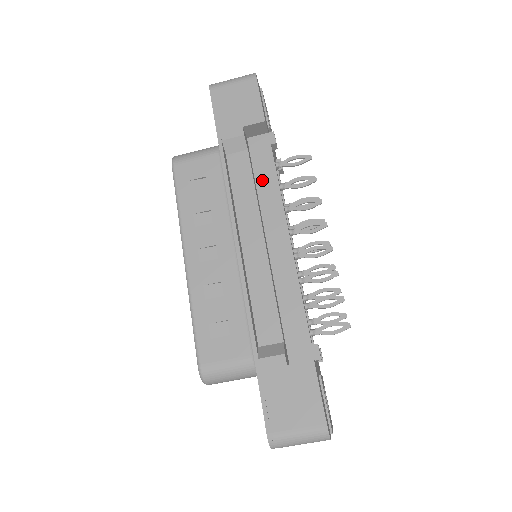
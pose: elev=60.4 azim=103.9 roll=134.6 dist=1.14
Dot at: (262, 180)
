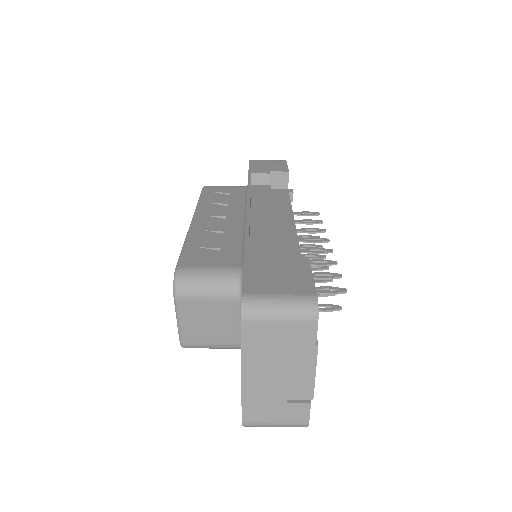
Dot at: (277, 202)
